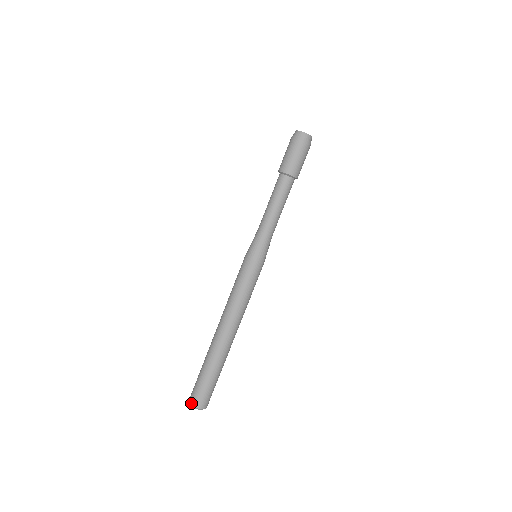
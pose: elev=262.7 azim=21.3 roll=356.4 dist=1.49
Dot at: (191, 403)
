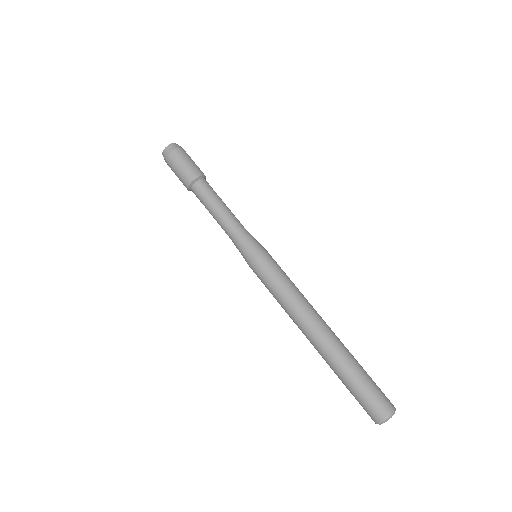
Dot at: (375, 423)
